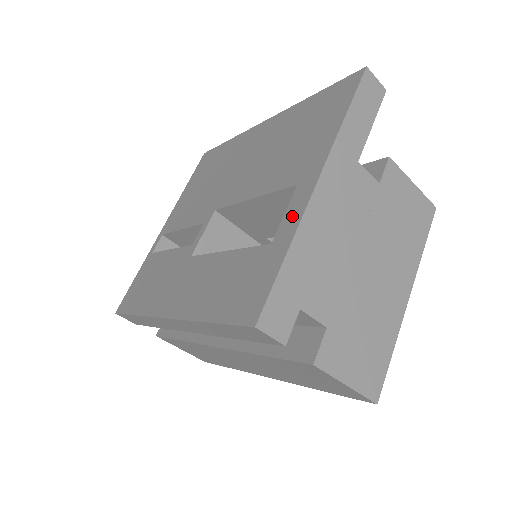
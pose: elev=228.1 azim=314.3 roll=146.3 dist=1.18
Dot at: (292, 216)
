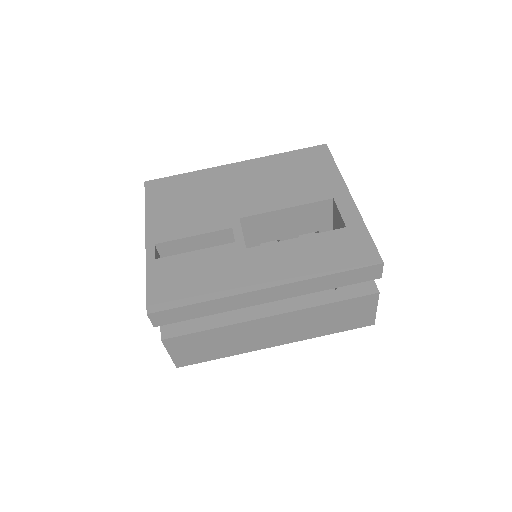
Dot at: (350, 213)
